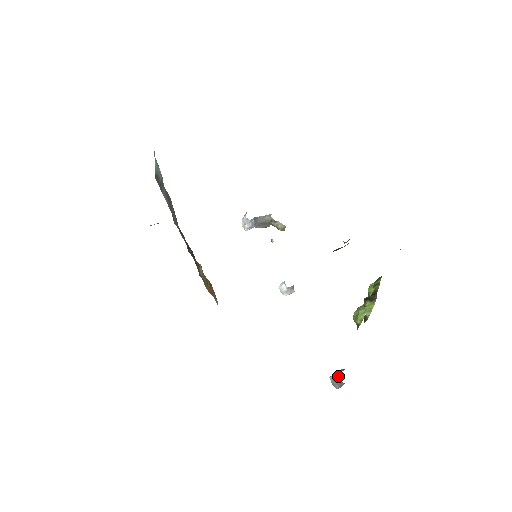
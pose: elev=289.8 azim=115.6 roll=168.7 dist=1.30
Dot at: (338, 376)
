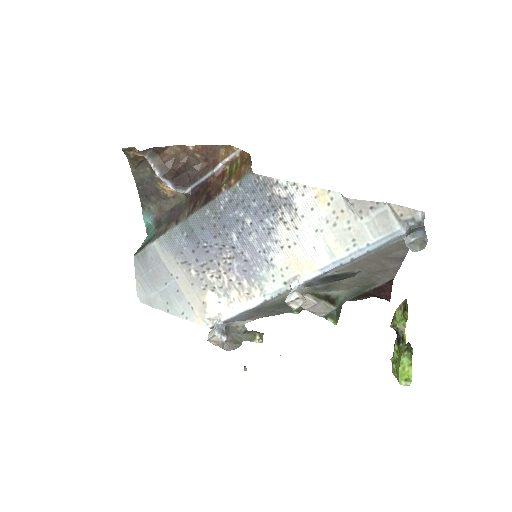
Dot at: (410, 229)
